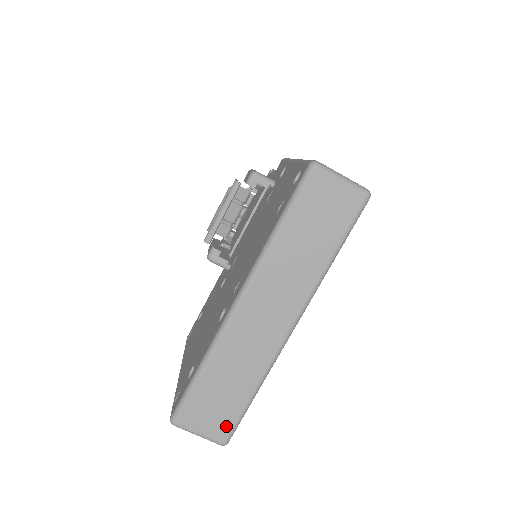
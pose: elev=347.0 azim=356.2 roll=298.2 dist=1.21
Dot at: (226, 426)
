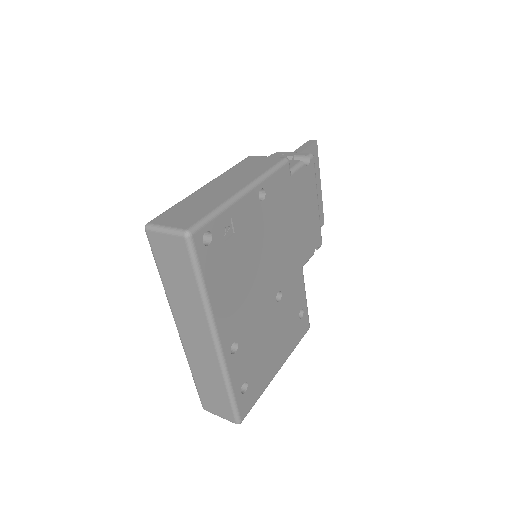
Dot at: (229, 412)
